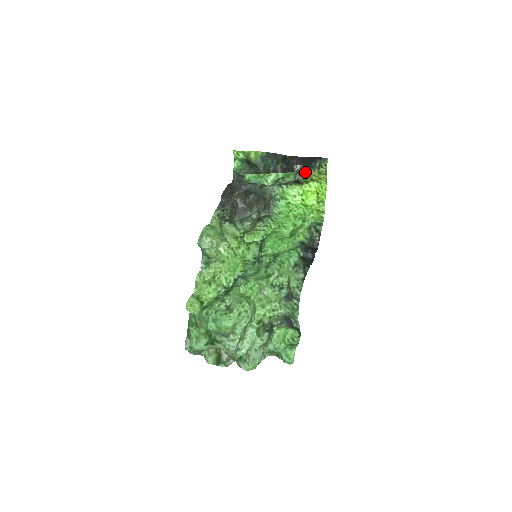
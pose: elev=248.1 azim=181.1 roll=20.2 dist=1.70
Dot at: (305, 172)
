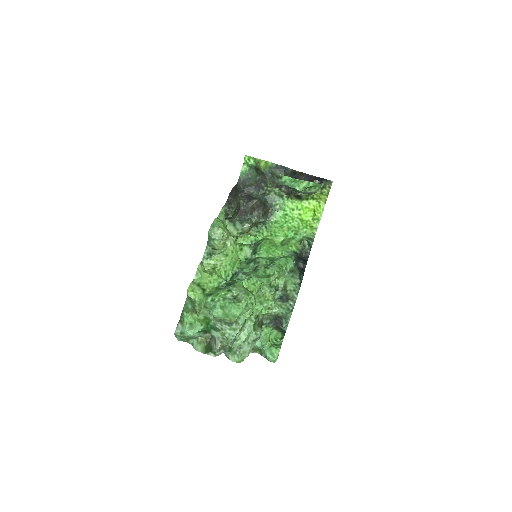
Dot at: occluded
